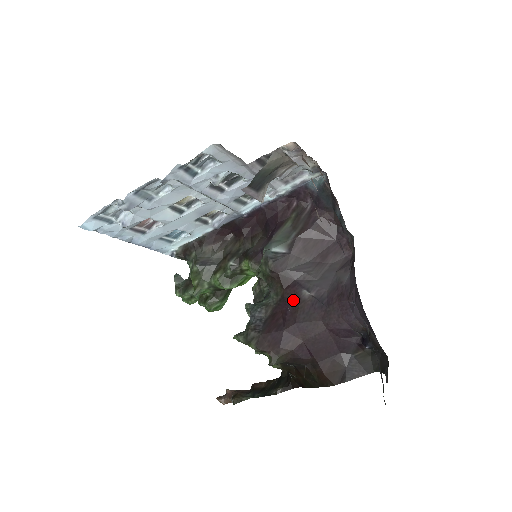
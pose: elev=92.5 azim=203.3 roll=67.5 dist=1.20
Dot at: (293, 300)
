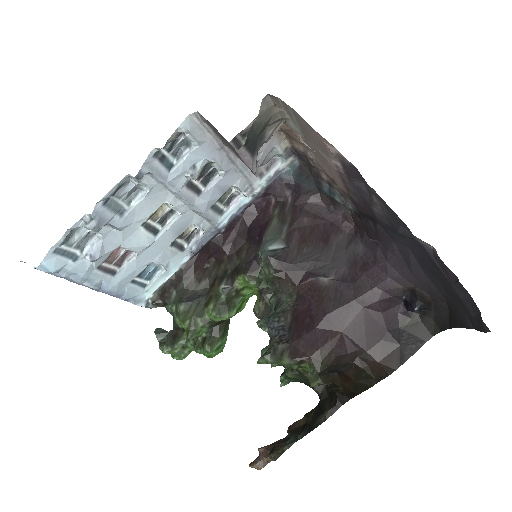
Dot at: (312, 292)
